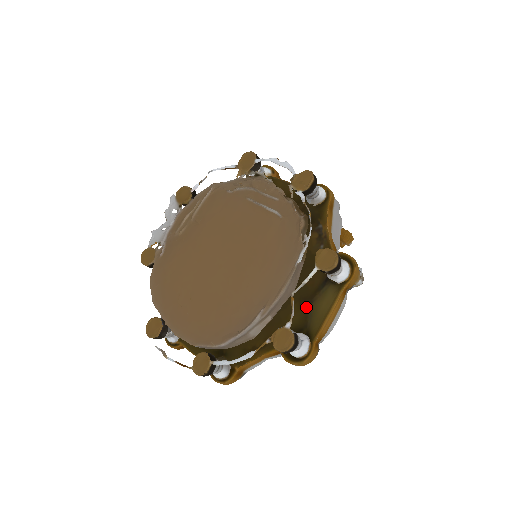
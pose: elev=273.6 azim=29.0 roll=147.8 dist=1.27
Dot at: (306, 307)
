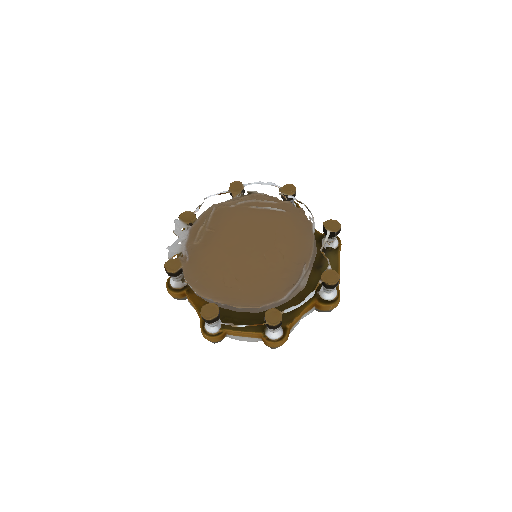
Dot at: (319, 270)
